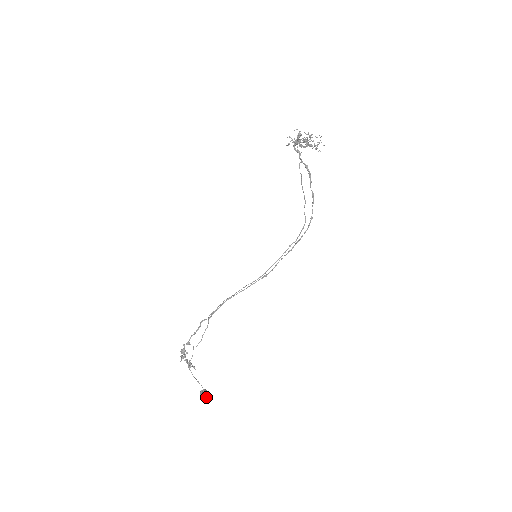
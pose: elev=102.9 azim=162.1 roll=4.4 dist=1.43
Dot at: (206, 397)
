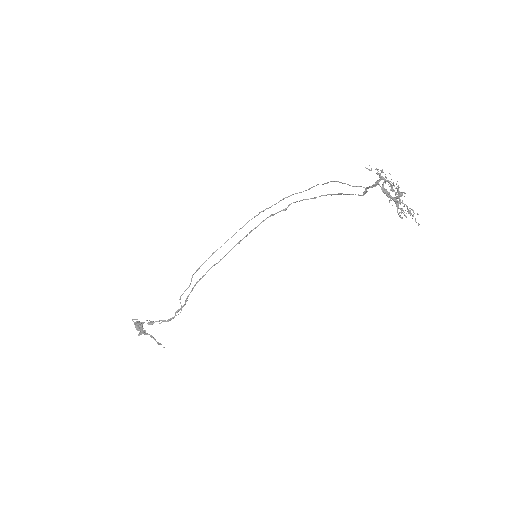
Dot at: occluded
